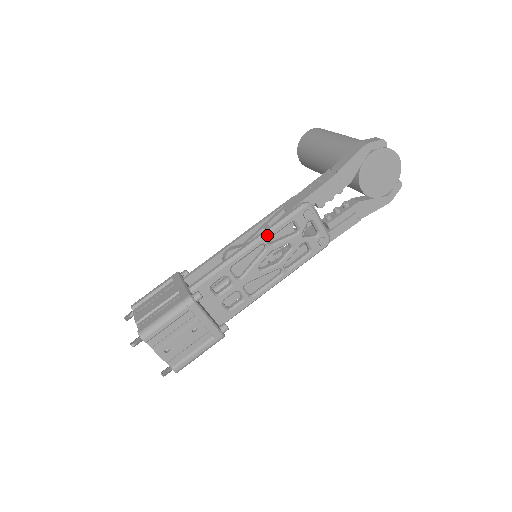
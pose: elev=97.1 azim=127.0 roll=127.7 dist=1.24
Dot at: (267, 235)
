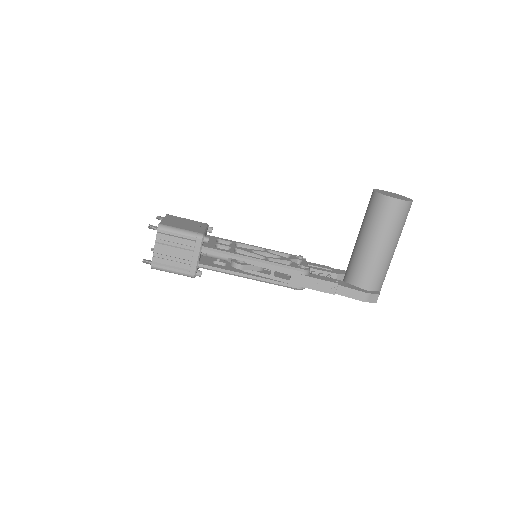
Dot at: (265, 282)
